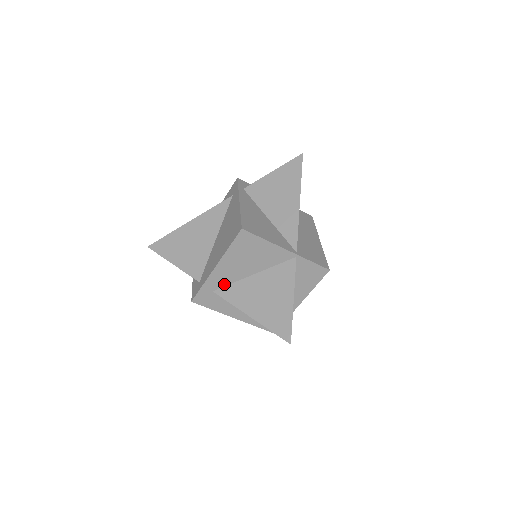
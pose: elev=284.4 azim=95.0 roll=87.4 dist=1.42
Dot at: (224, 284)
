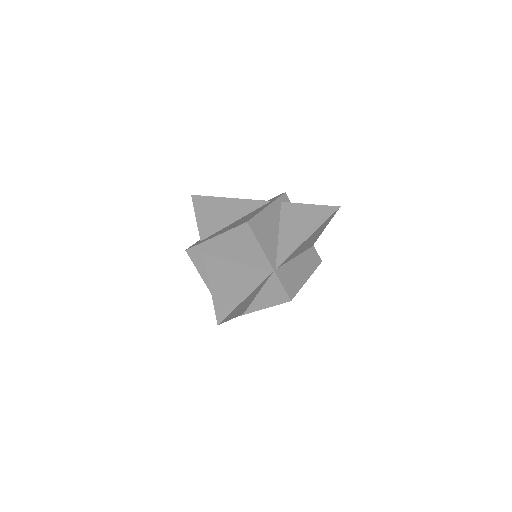
Dot at: (213, 254)
